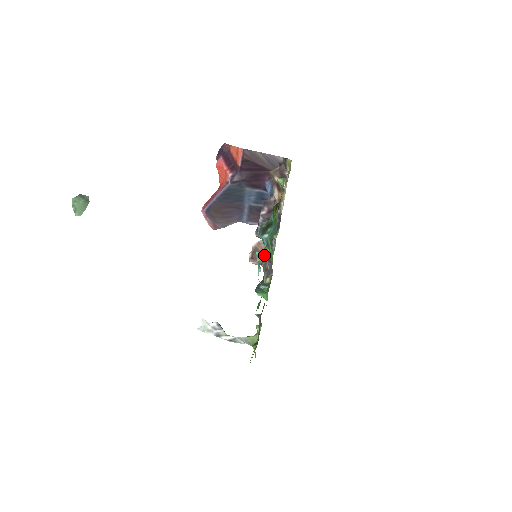
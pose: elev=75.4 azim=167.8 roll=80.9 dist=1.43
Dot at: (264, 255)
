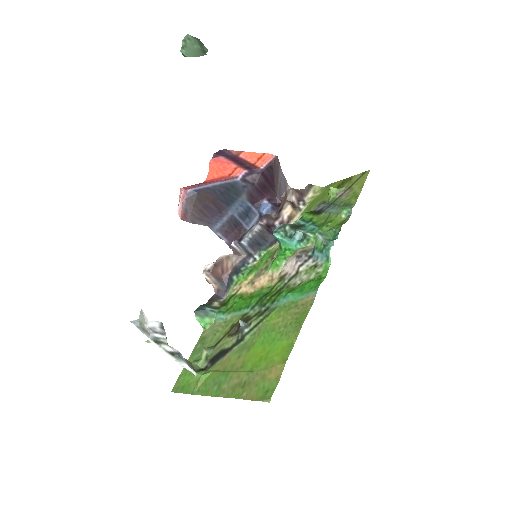
Dot at: (329, 236)
